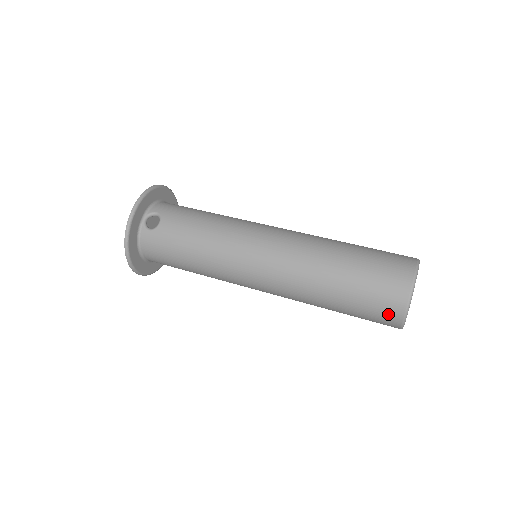
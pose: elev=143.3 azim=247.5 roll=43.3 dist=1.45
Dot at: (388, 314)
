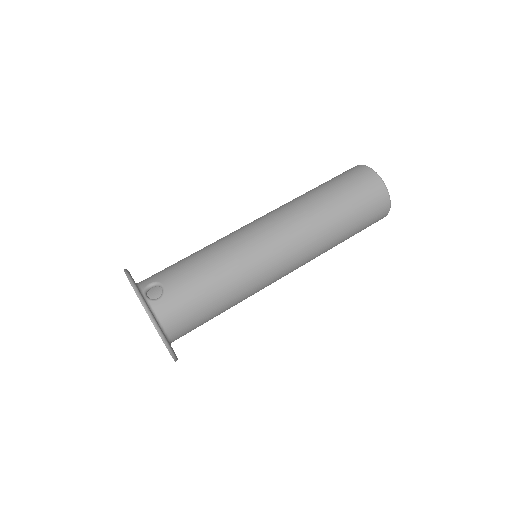
Dot at: (379, 201)
